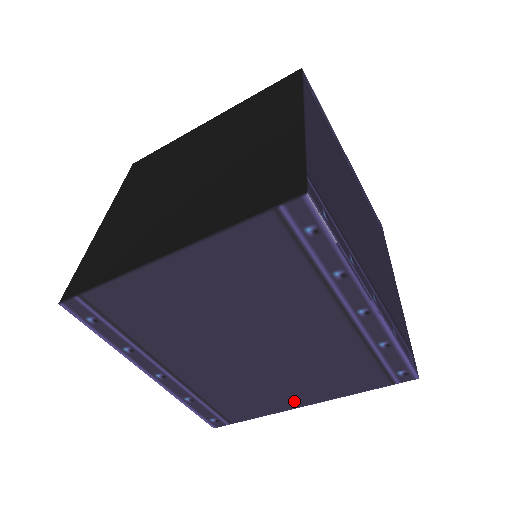
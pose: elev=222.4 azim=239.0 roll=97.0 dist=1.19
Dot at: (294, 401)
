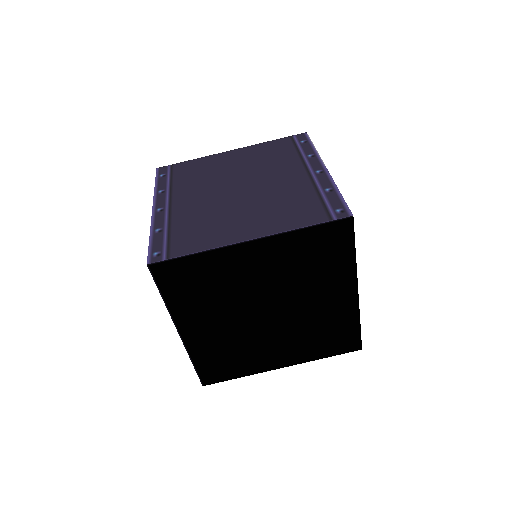
Dot at: (242, 235)
